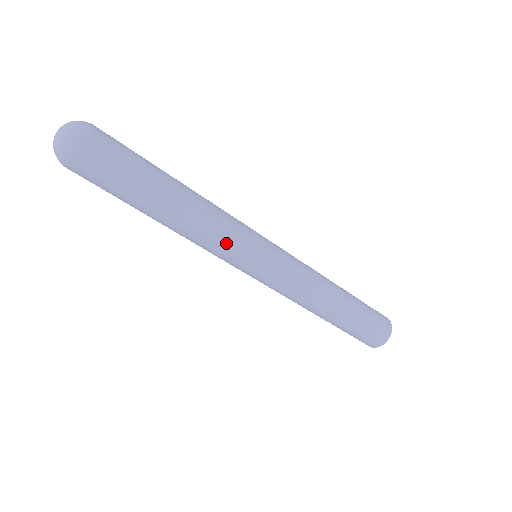
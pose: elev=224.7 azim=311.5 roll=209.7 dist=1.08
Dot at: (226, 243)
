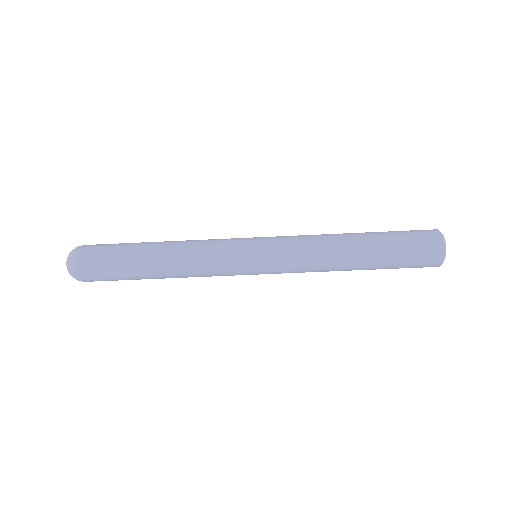
Dot at: (214, 249)
